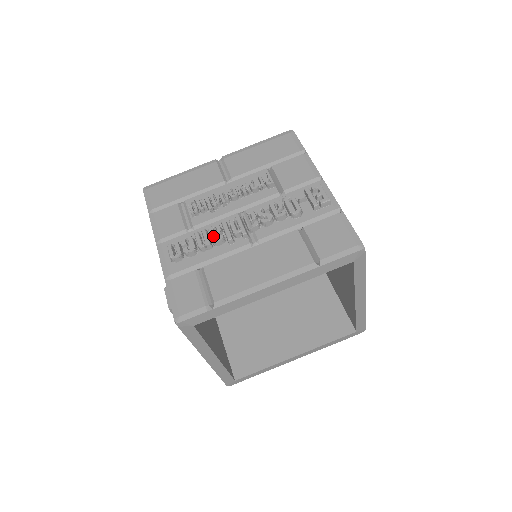
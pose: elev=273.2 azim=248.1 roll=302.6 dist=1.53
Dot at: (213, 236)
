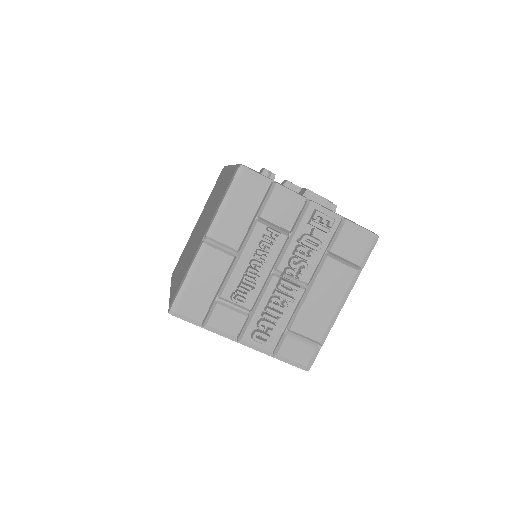
Dot at: (279, 309)
